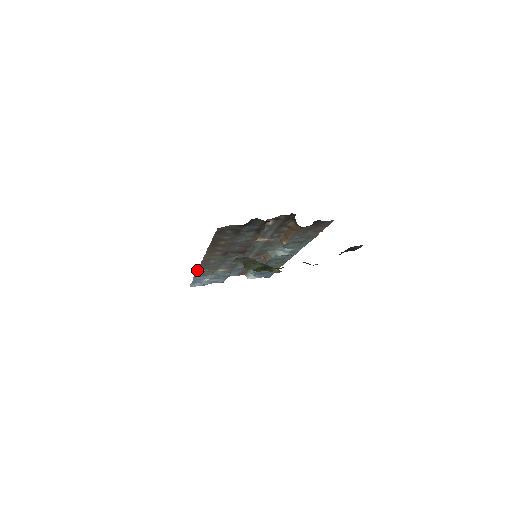
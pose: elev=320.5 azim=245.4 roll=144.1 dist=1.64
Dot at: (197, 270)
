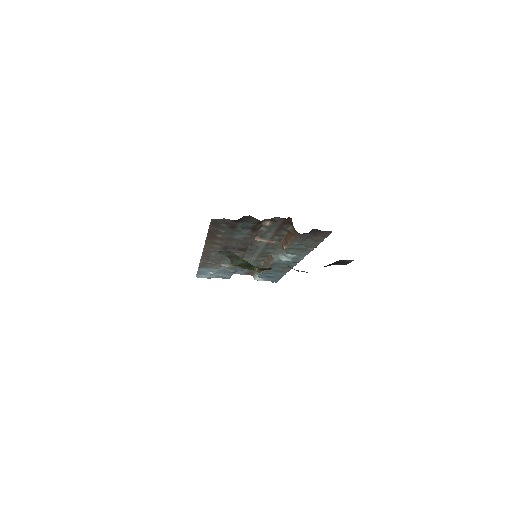
Dot at: (200, 261)
